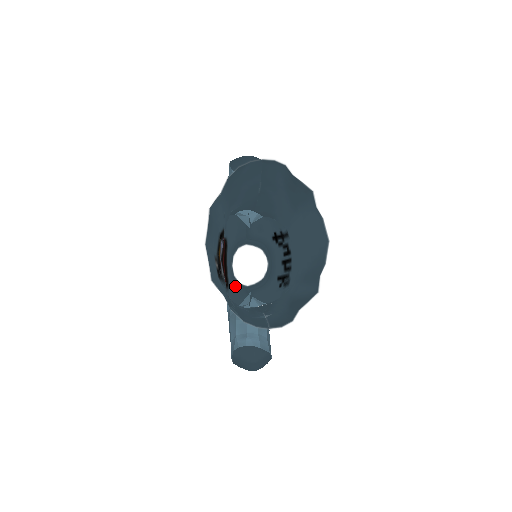
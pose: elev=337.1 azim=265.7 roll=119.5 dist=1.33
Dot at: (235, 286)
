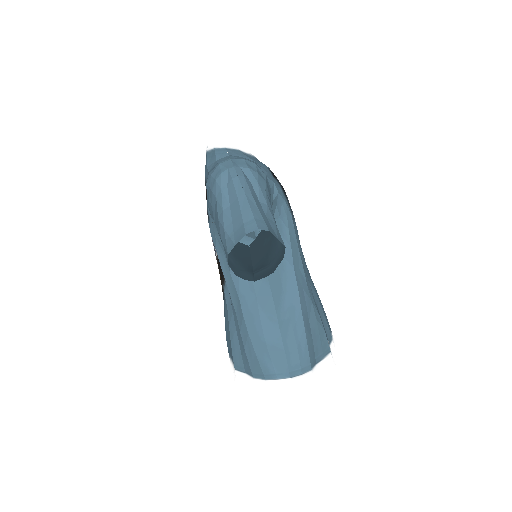
Dot at: occluded
